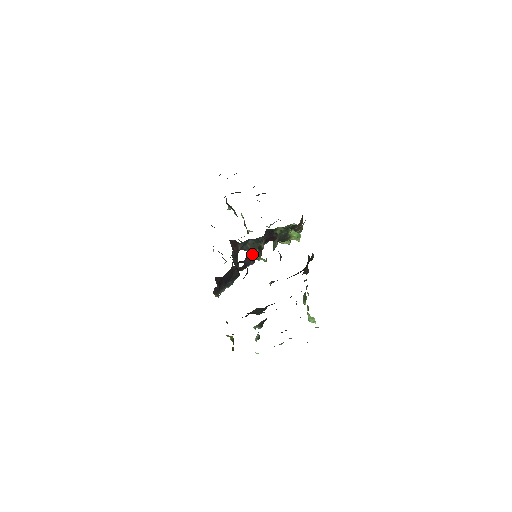
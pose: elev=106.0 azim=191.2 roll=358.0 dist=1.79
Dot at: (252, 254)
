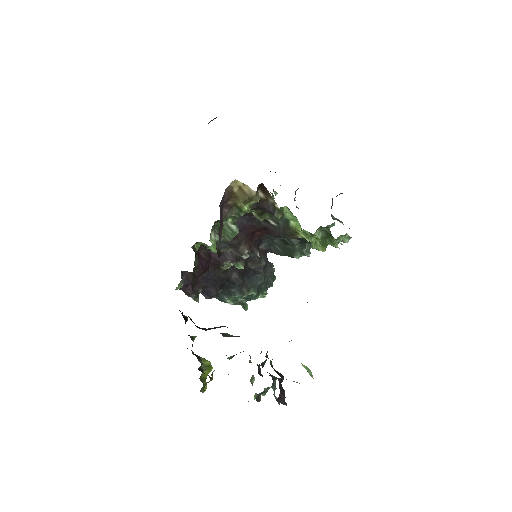
Dot at: occluded
